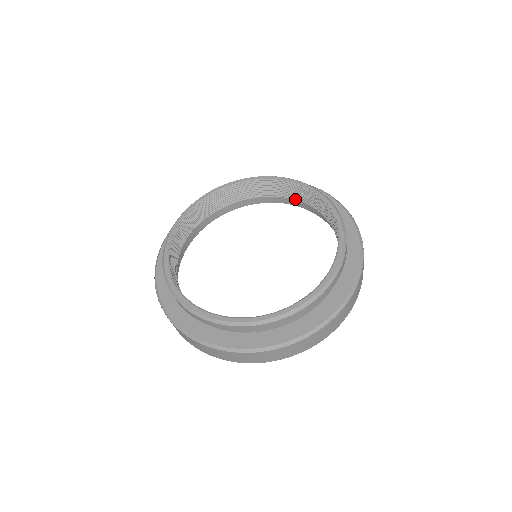
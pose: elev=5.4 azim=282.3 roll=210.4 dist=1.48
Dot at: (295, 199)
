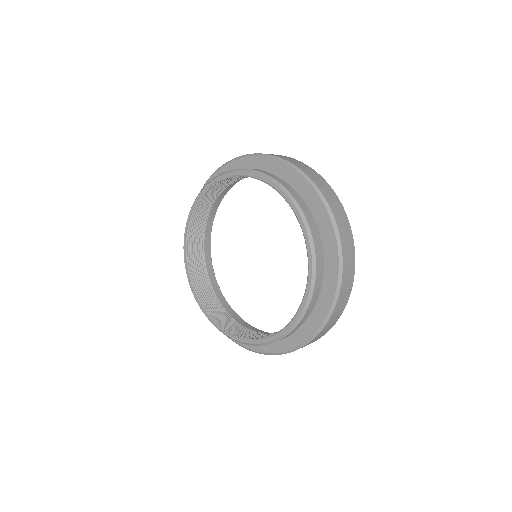
Dot at: occluded
